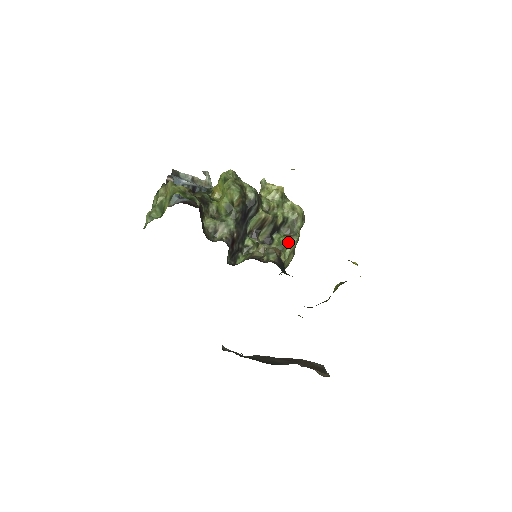
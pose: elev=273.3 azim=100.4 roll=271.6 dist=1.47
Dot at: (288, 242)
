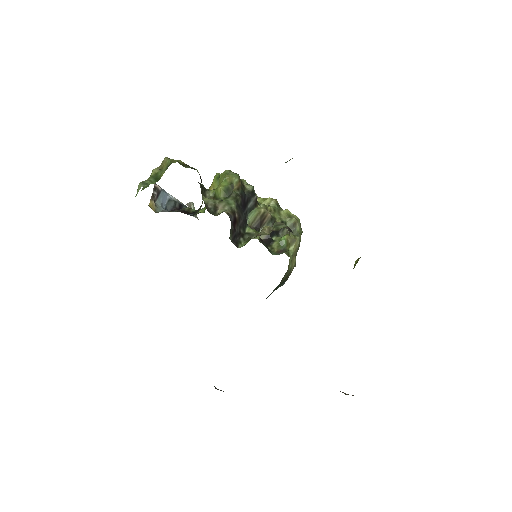
Dot at: (291, 239)
